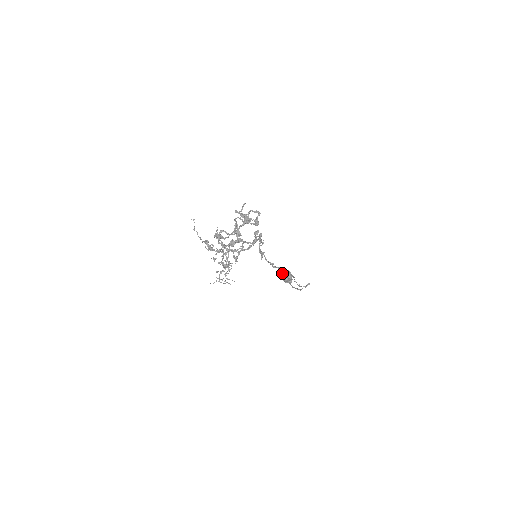
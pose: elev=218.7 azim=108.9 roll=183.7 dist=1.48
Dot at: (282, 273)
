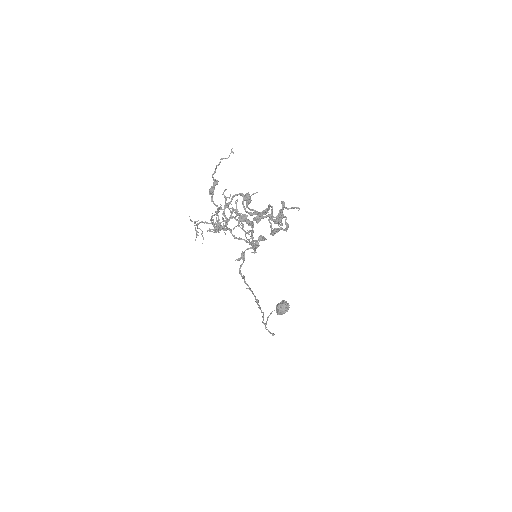
Dot at: (284, 300)
